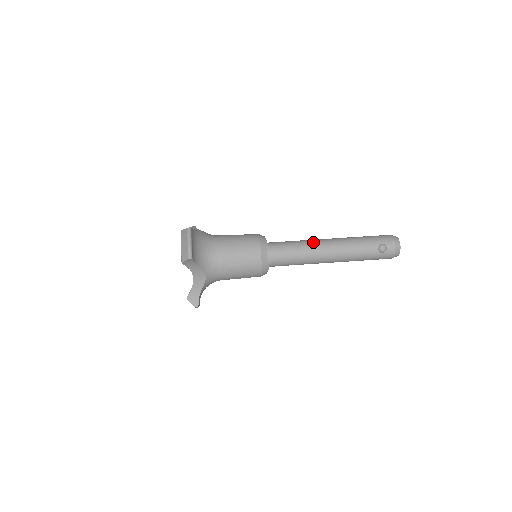
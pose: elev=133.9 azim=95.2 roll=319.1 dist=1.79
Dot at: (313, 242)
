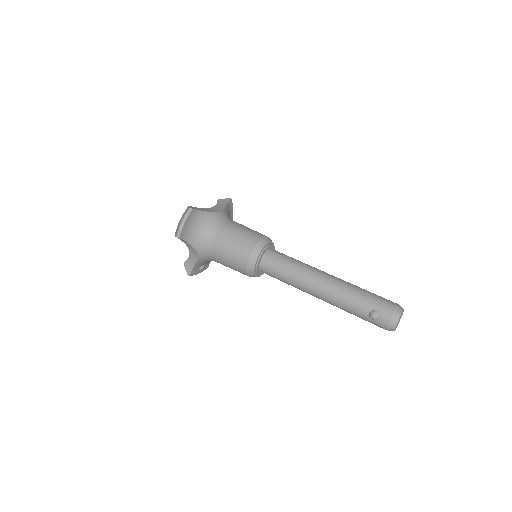
Dot at: (308, 271)
